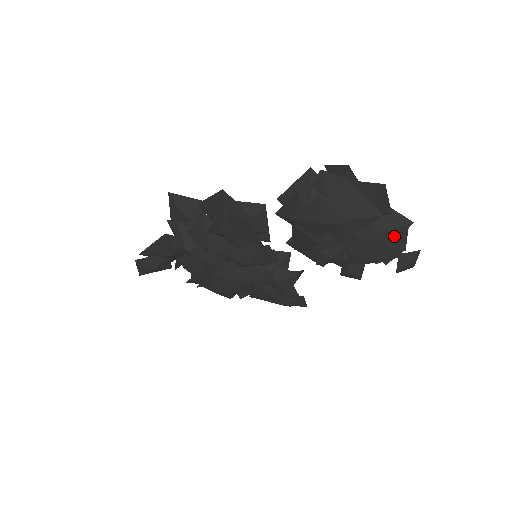
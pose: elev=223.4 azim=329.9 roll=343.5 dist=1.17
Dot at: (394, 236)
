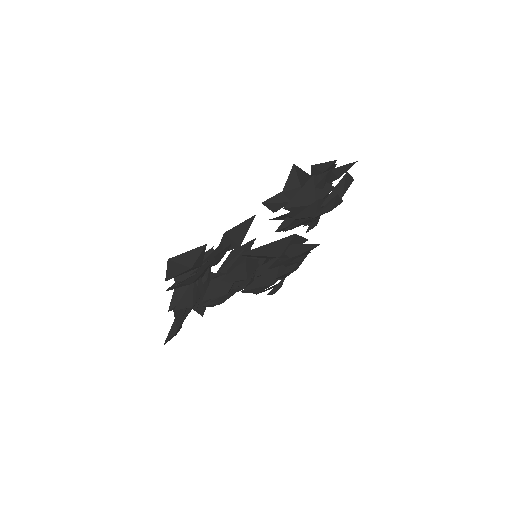
Dot at: occluded
